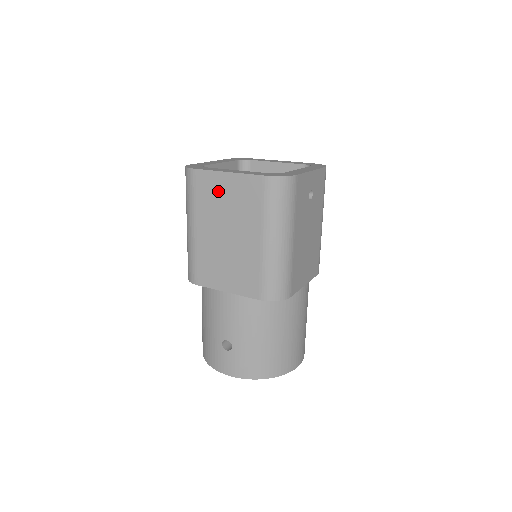
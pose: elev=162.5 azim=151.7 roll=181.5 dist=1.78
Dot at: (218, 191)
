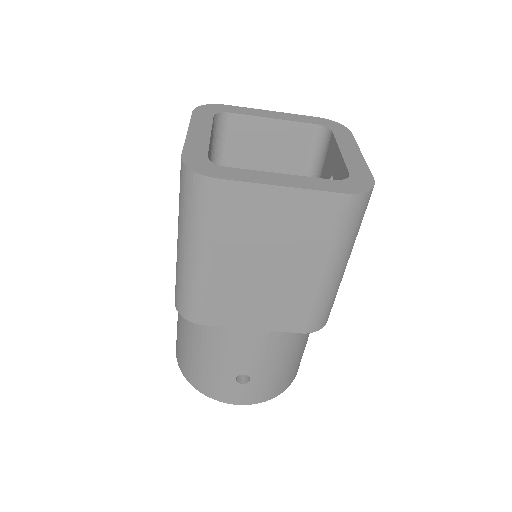
Dot at: (260, 212)
